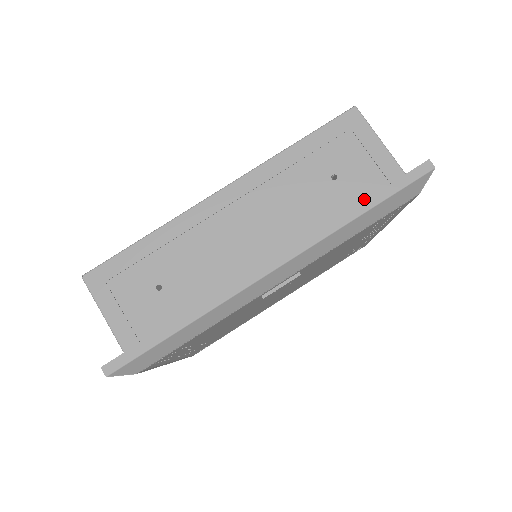
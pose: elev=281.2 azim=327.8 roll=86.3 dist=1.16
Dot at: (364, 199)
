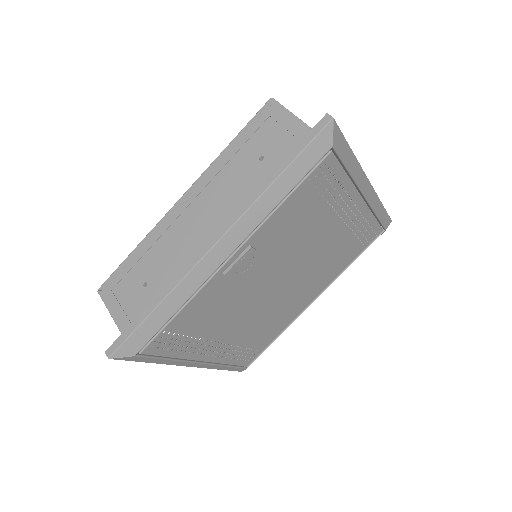
Dot at: occluded
